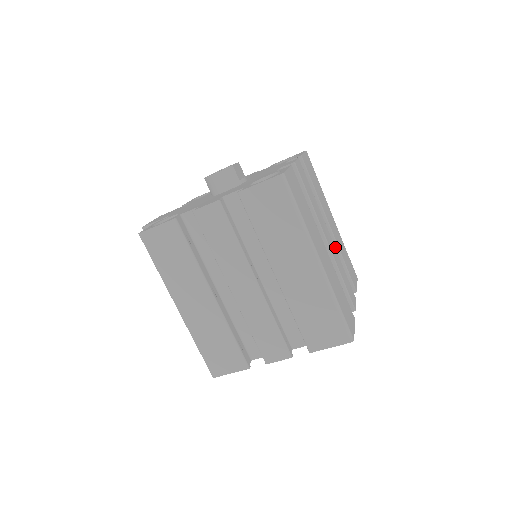
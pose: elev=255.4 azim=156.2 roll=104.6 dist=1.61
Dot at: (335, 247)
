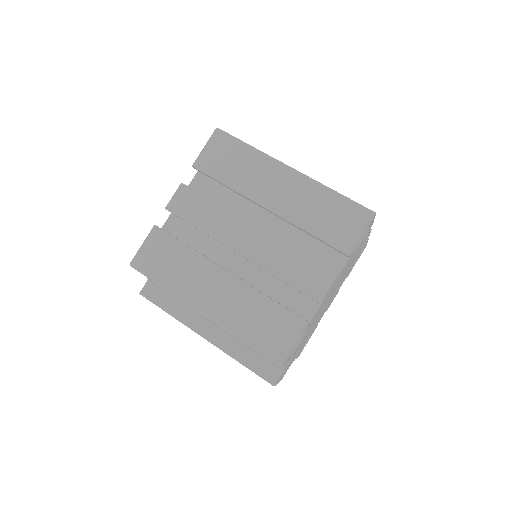
Dot at: occluded
